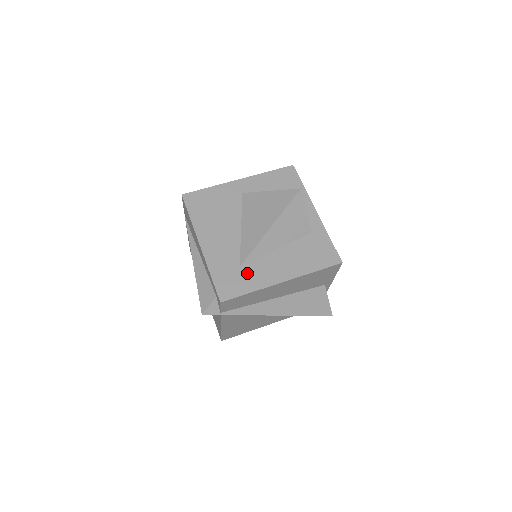
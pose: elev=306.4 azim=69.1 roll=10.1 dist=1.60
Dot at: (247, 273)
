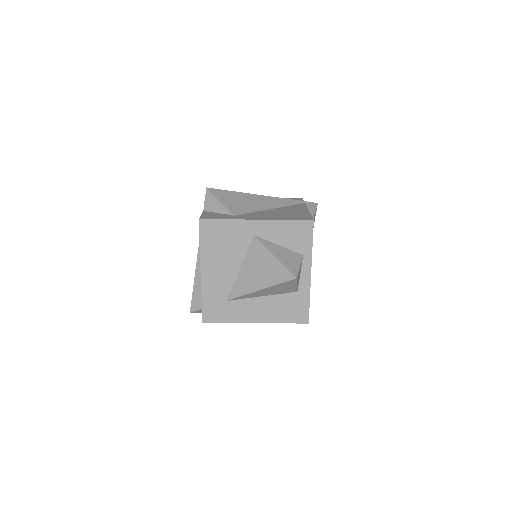
Dot at: (230, 308)
